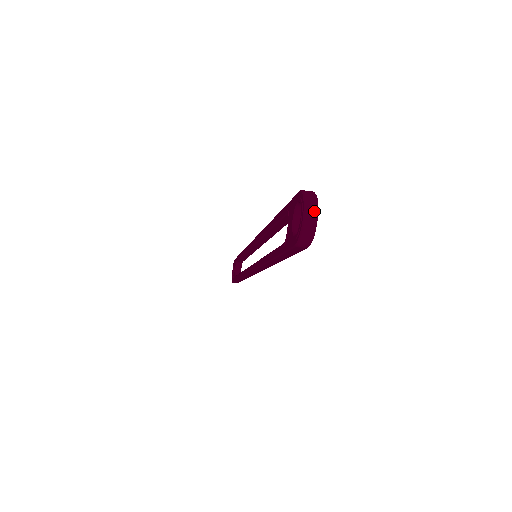
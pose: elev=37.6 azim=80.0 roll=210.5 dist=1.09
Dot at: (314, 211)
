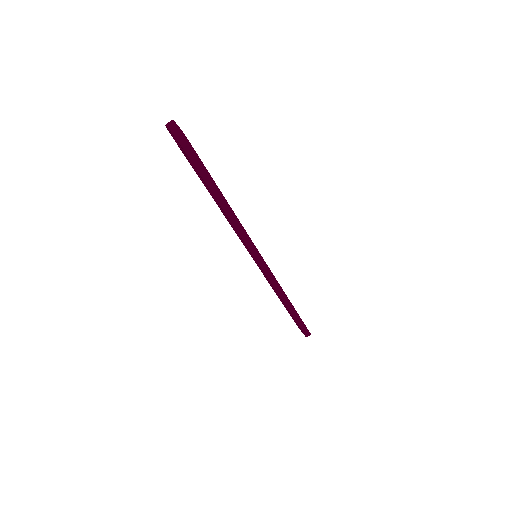
Dot at: (171, 122)
